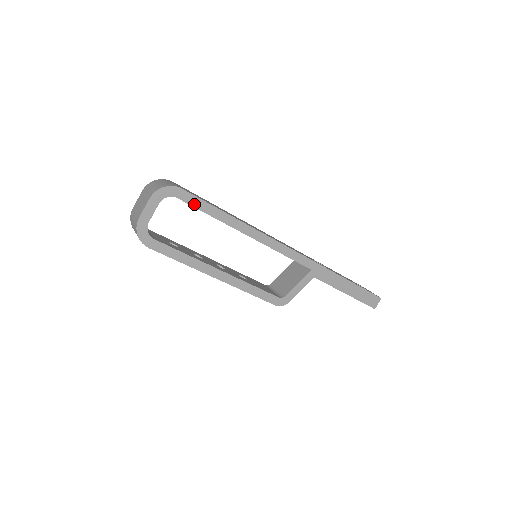
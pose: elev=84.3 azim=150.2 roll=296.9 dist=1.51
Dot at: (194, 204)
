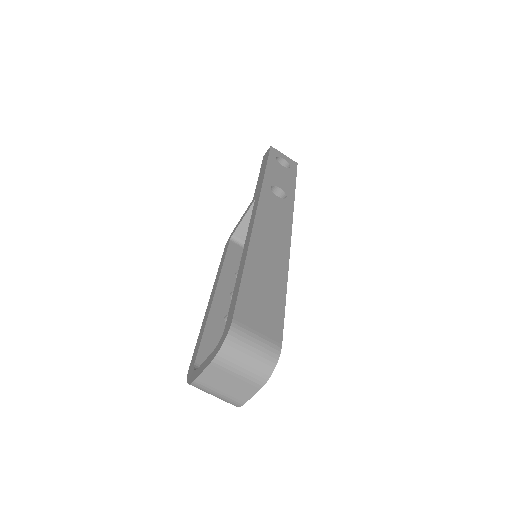
Dot at: occluded
